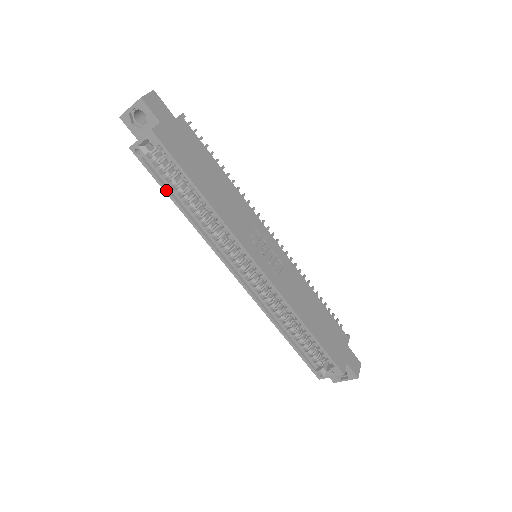
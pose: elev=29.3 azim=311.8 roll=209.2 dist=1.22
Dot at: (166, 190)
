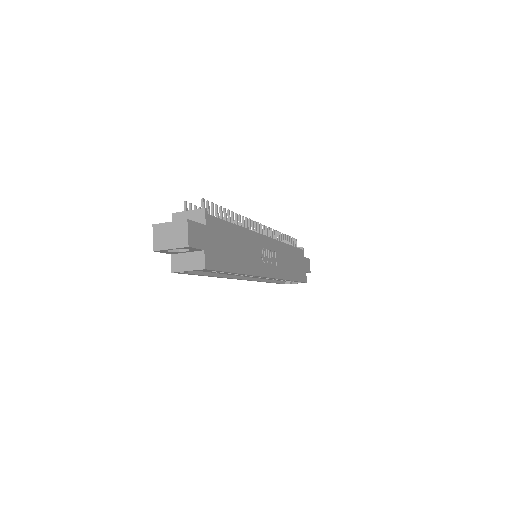
Dot at: (202, 275)
